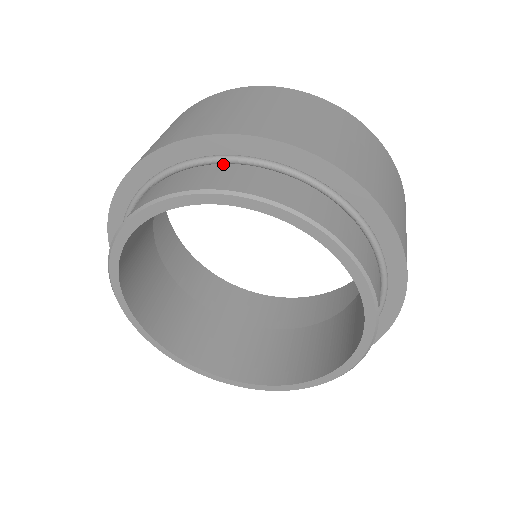
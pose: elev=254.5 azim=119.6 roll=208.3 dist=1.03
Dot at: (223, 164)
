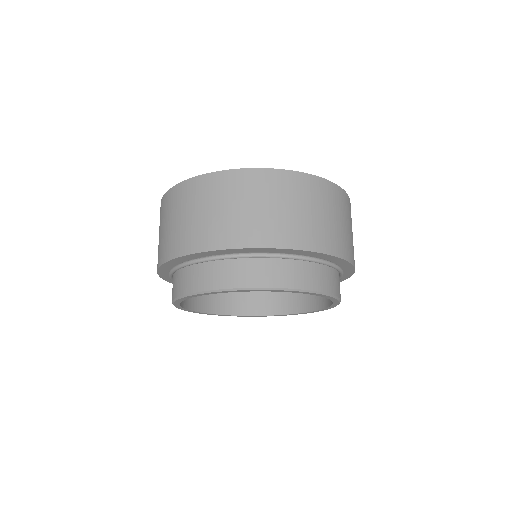
Dot at: (187, 266)
